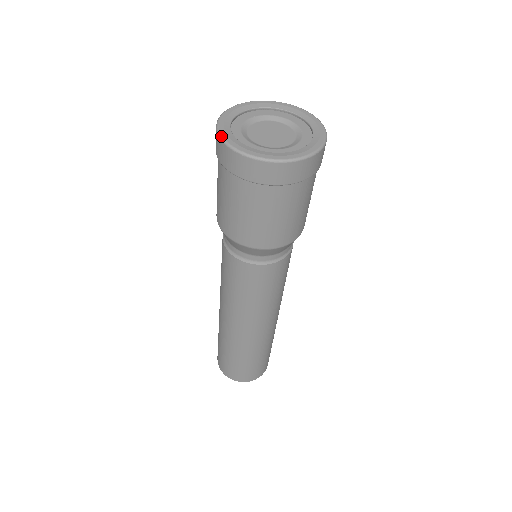
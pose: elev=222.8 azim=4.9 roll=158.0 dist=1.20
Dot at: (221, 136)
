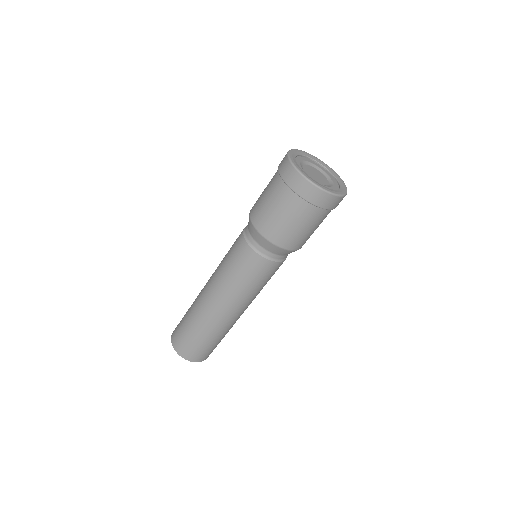
Dot at: (293, 163)
